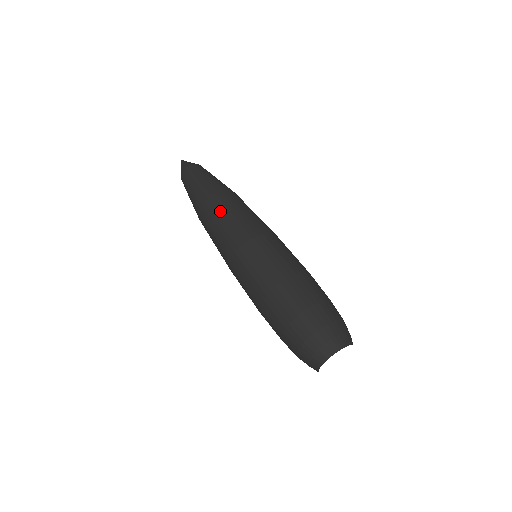
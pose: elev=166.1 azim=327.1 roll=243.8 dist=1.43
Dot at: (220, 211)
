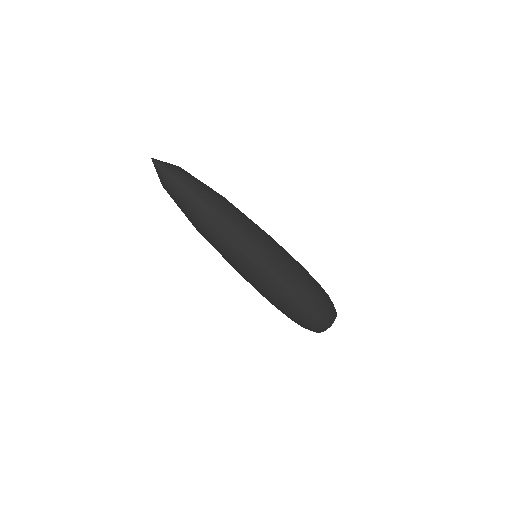
Dot at: (225, 235)
